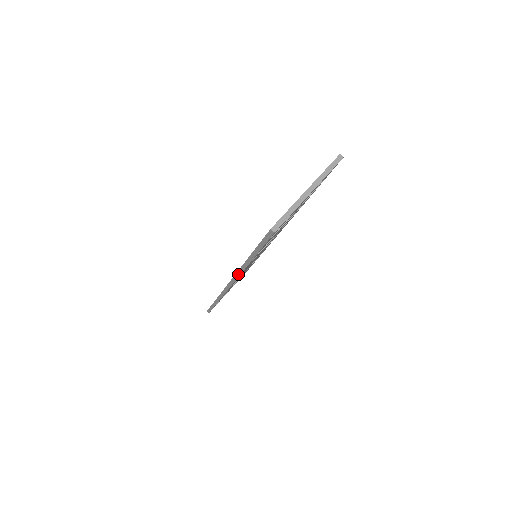
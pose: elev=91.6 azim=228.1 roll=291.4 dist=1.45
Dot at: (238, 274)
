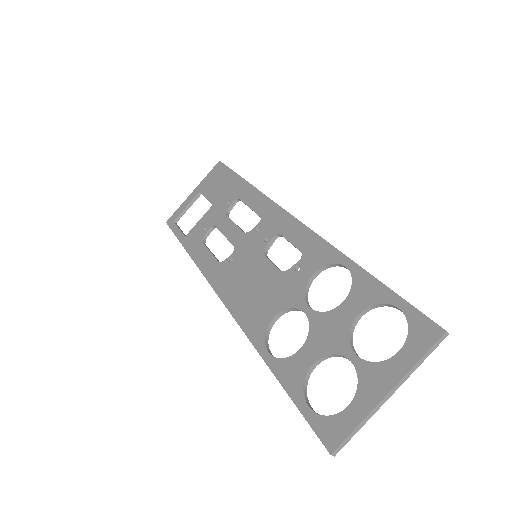
Dot at: (242, 329)
